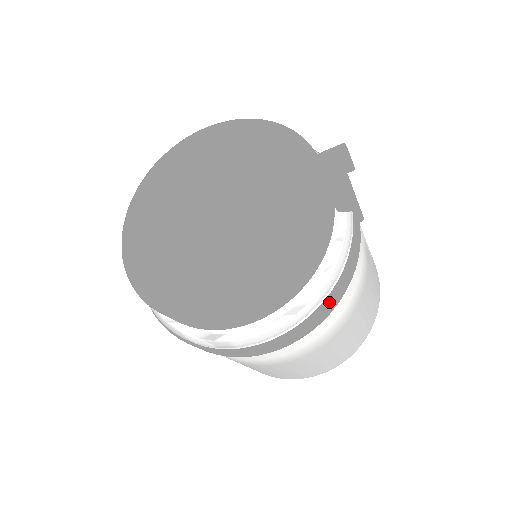
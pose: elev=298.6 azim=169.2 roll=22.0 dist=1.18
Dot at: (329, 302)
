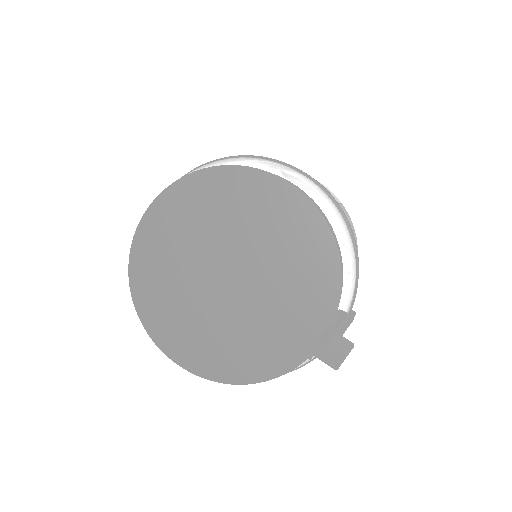
Dot at: occluded
